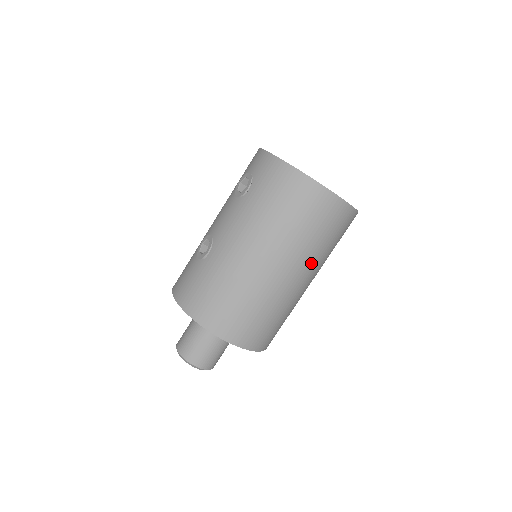
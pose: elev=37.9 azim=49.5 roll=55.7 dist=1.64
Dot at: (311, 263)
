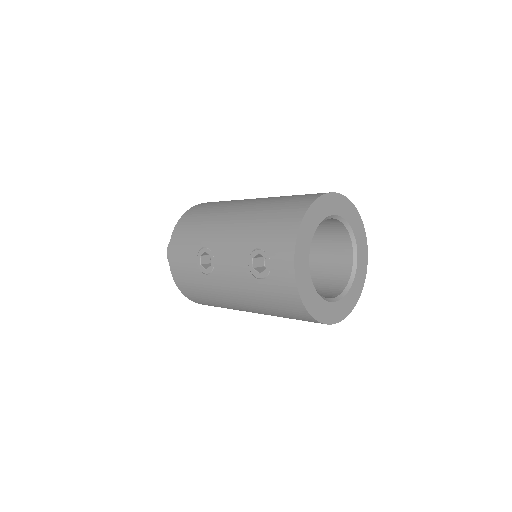
Dot at: occluded
